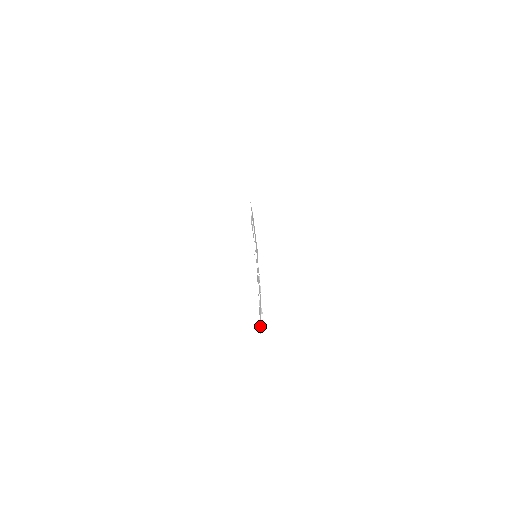
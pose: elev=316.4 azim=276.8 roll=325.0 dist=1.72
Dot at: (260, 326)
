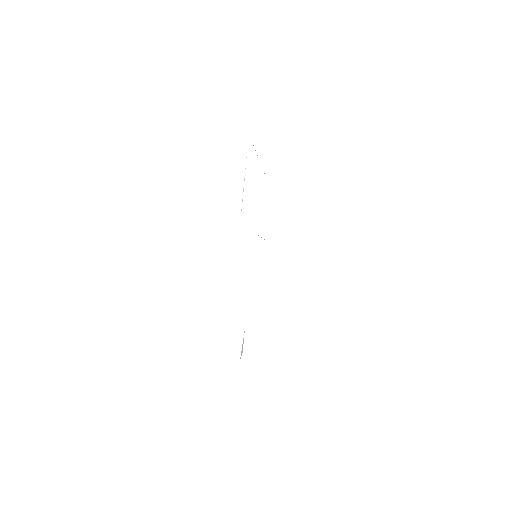
Dot at: occluded
